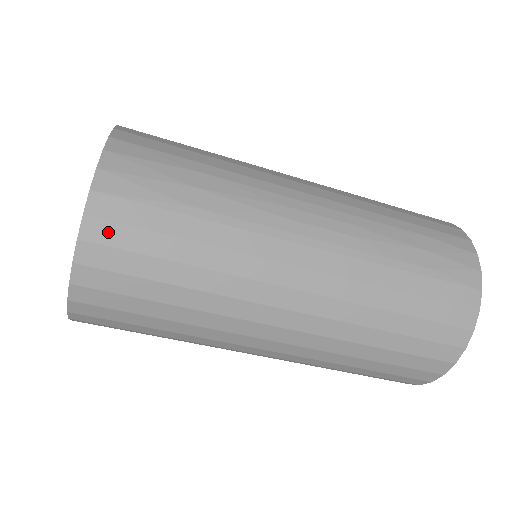
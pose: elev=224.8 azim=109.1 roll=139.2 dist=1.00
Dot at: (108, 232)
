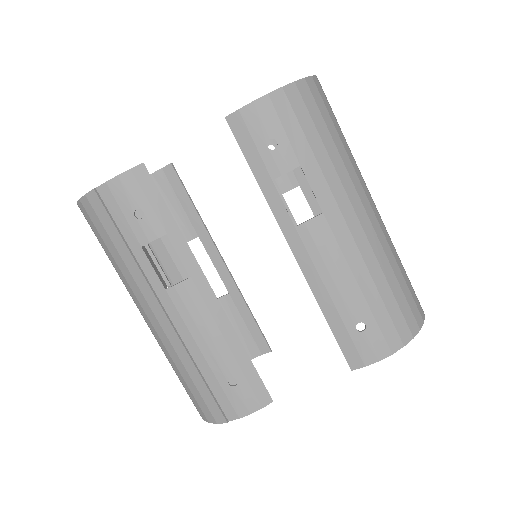
Dot at: occluded
